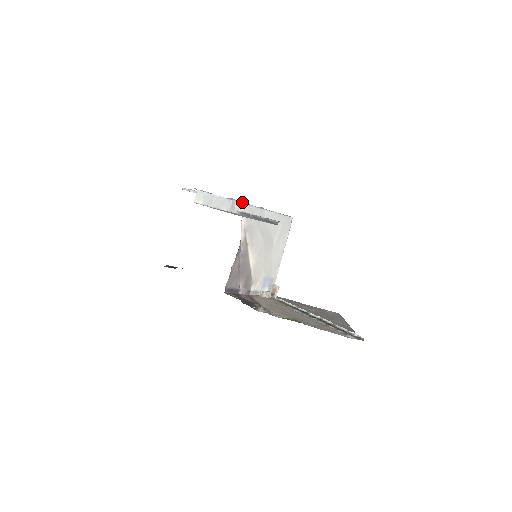
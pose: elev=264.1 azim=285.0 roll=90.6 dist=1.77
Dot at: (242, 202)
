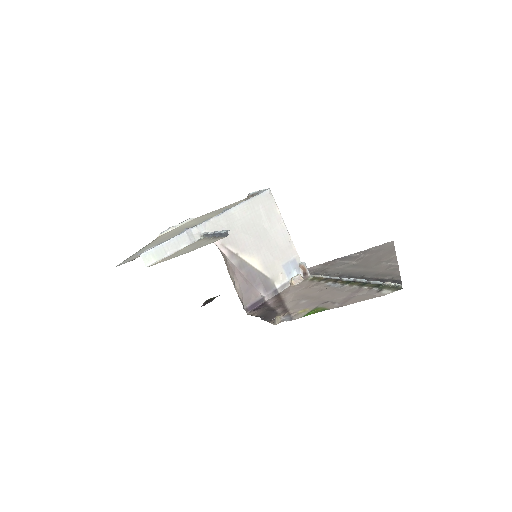
Dot at: (197, 225)
